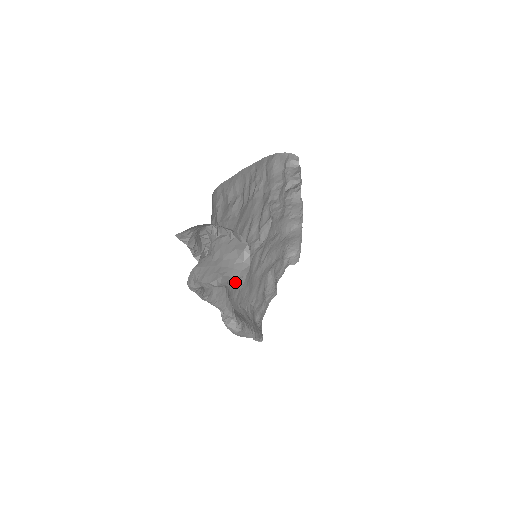
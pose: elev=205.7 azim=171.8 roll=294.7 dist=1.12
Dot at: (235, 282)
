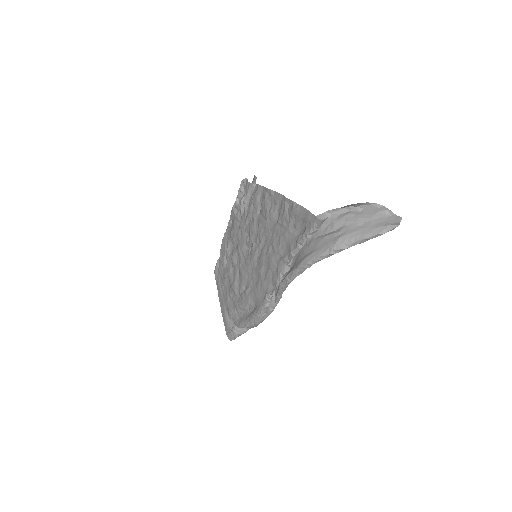
Dot at: (262, 276)
